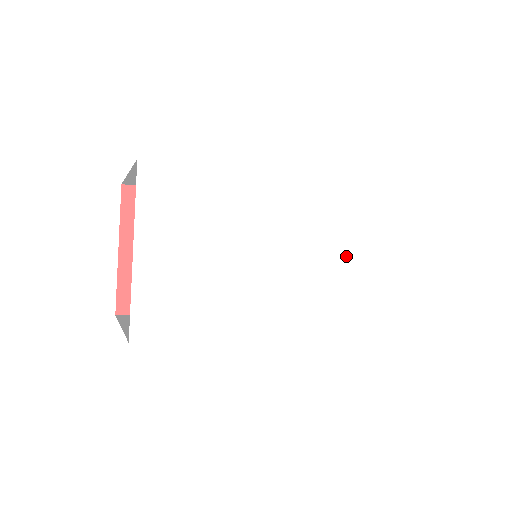
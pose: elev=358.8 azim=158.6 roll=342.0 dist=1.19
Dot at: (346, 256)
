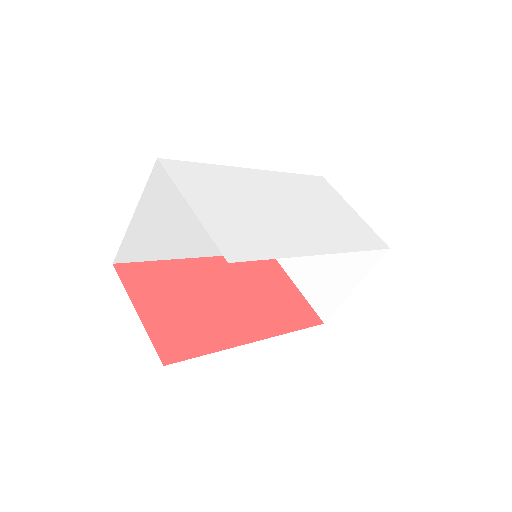
Dot at: (319, 208)
